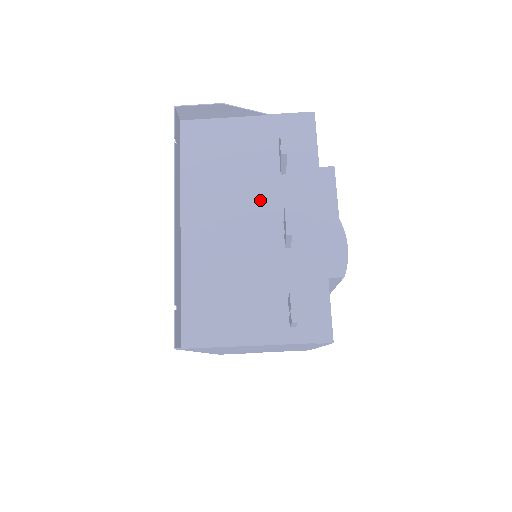
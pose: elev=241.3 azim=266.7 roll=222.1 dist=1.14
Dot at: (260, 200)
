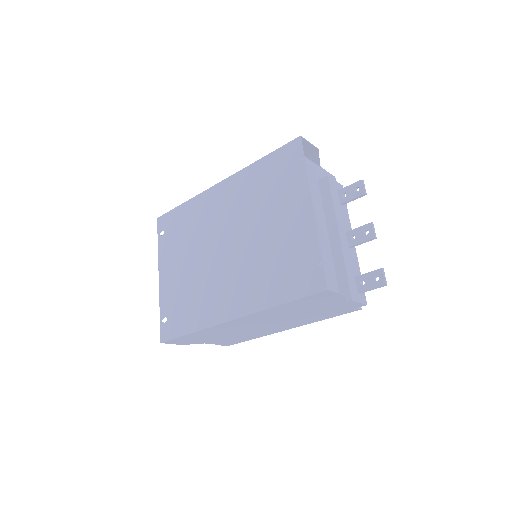
Dot at: (336, 215)
